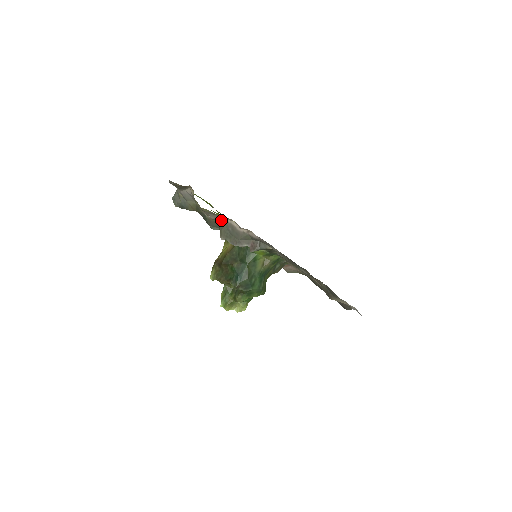
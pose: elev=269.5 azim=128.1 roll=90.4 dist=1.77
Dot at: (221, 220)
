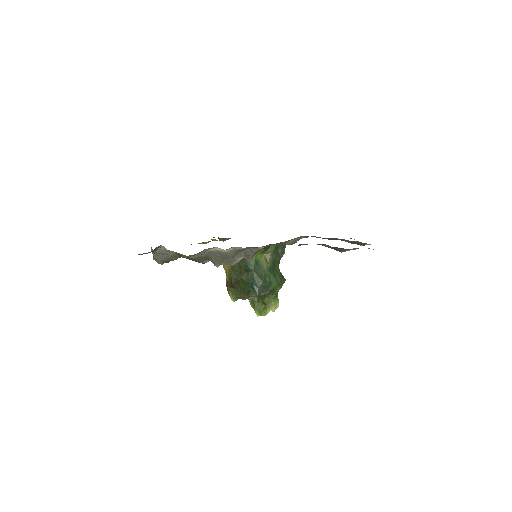
Dot at: (205, 253)
